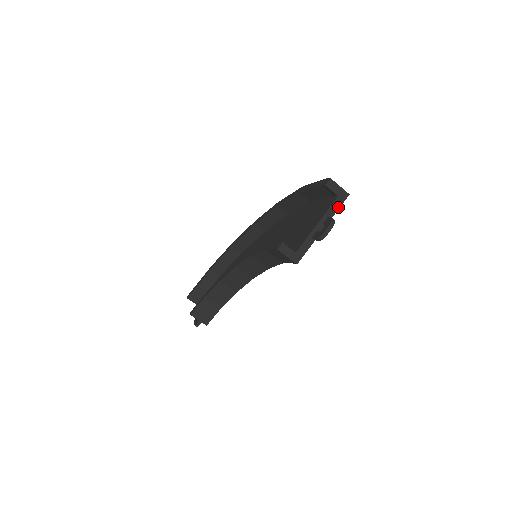
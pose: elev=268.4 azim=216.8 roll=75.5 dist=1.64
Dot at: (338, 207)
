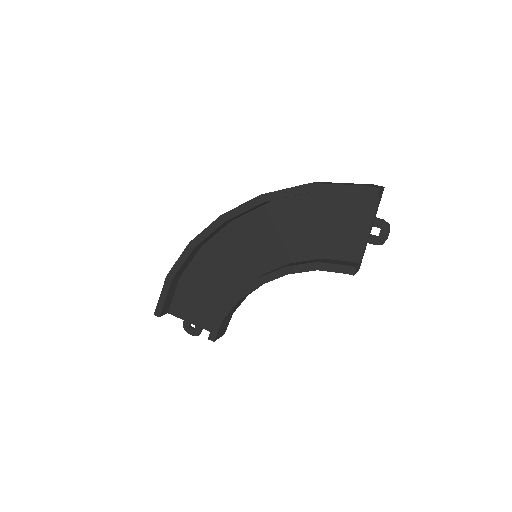
Dot at: occluded
